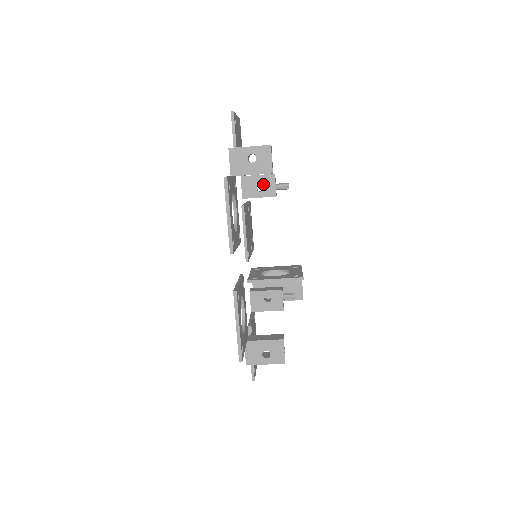
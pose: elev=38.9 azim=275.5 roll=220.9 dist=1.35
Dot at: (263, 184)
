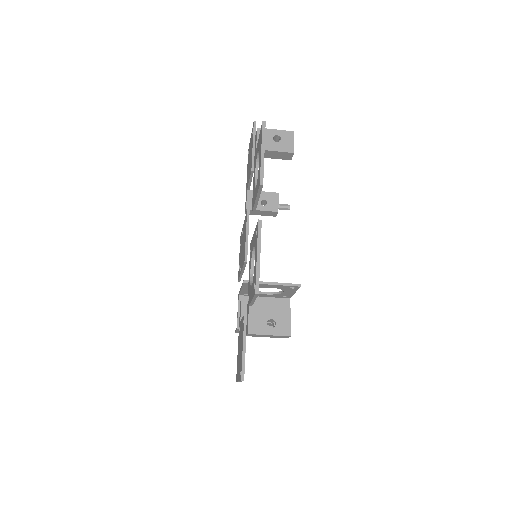
Dot at: (267, 200)
